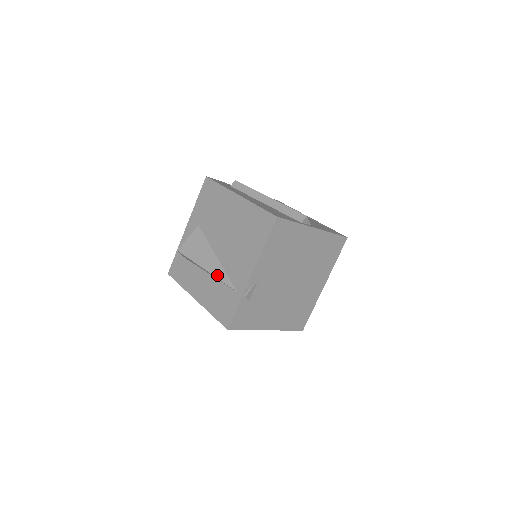
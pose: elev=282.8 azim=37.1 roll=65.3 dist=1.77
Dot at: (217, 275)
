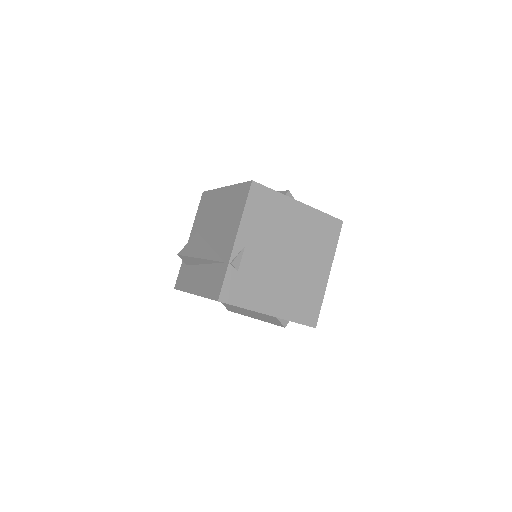
Dot at: (208, 257)
